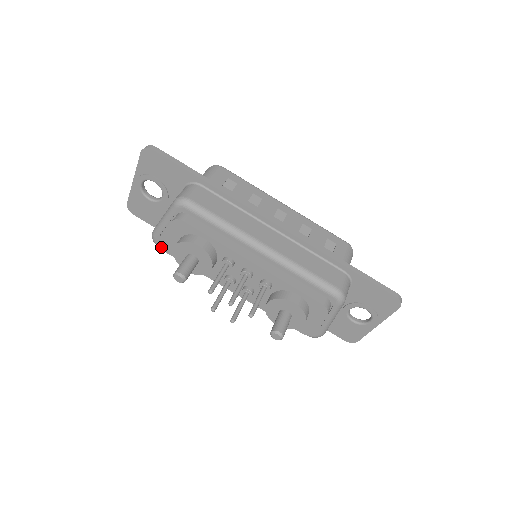
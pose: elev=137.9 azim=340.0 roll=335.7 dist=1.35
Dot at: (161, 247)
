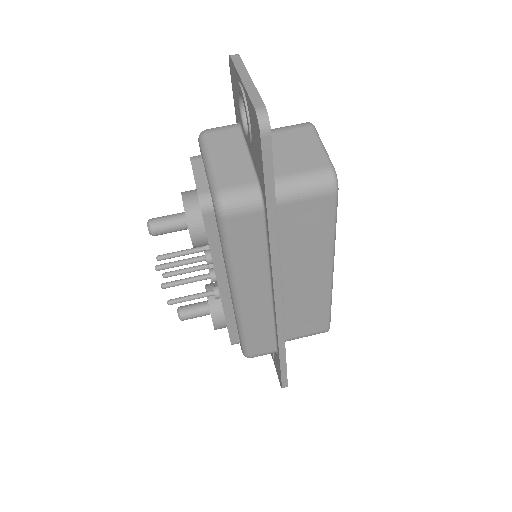
Dot at: occluded
